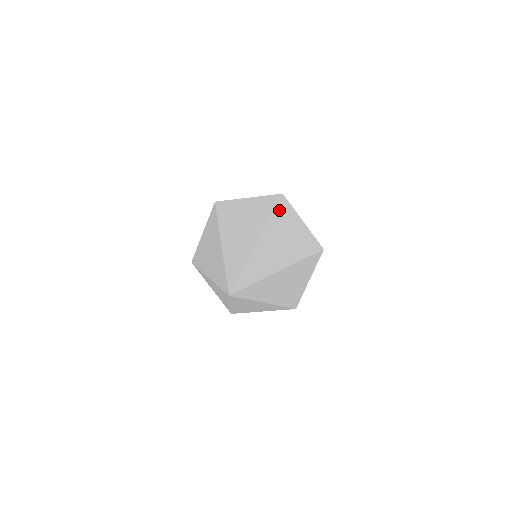
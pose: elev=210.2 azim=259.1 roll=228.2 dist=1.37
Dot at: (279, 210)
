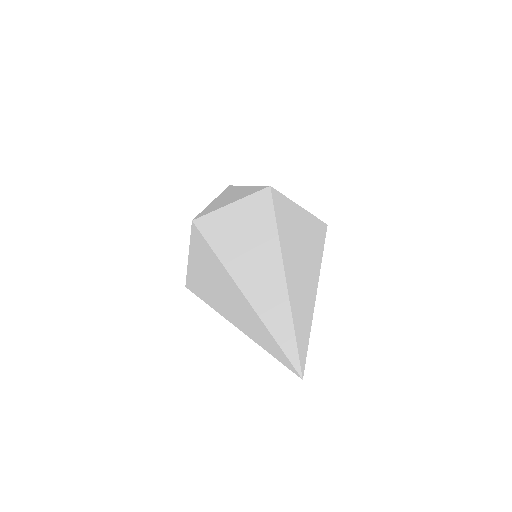
Dot at: occluded
